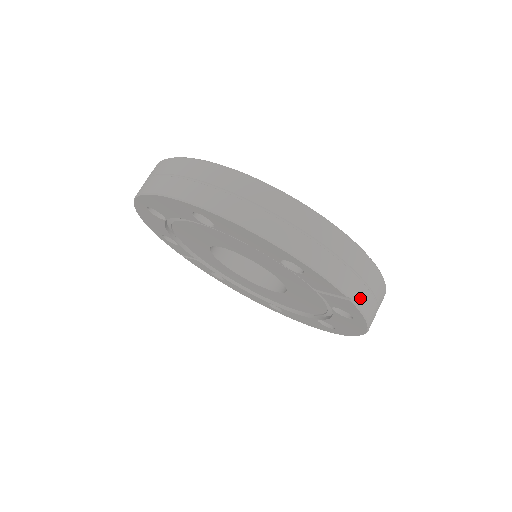
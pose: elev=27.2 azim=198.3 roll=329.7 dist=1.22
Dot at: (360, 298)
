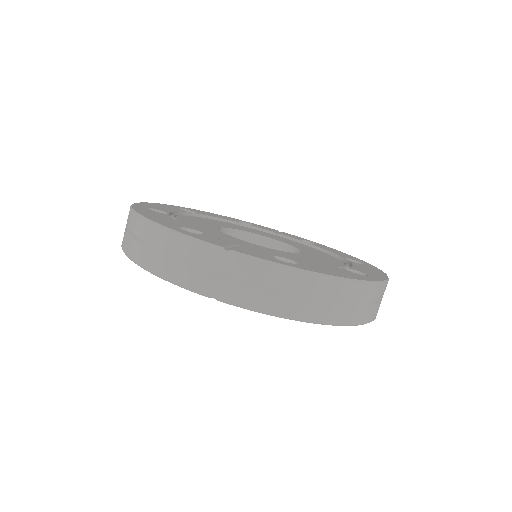
Dot at: (231, 295)
